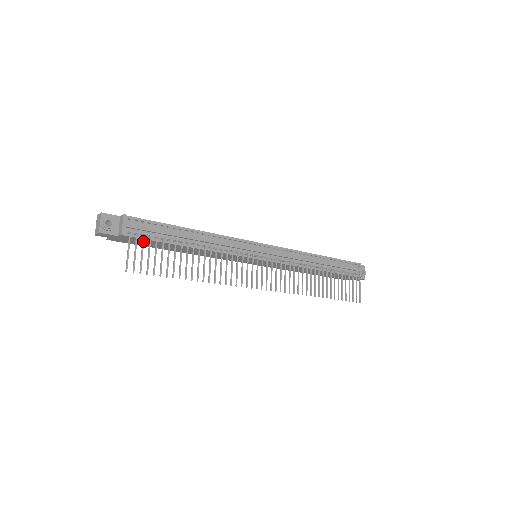
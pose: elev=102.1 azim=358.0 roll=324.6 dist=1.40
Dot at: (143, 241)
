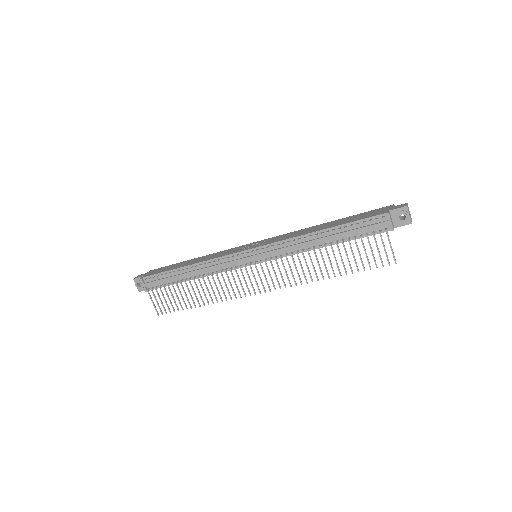
Dot at: (157, 293)
